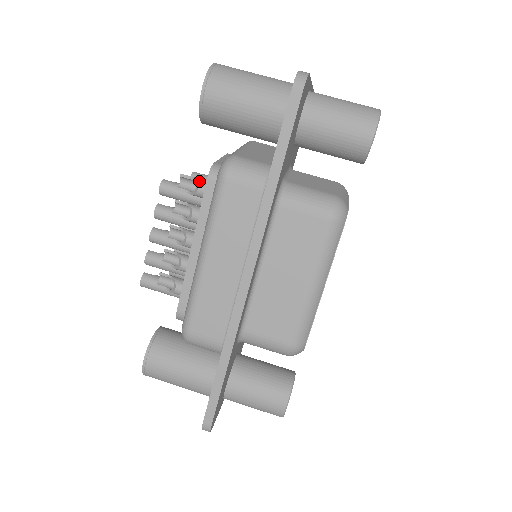
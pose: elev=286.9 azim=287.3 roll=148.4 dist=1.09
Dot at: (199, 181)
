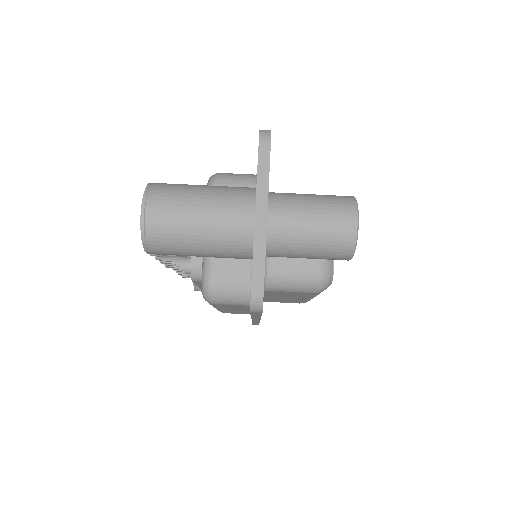
Dot at: (183, 269)
